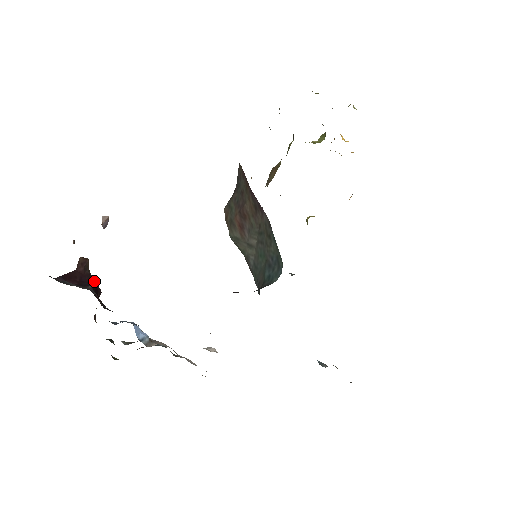
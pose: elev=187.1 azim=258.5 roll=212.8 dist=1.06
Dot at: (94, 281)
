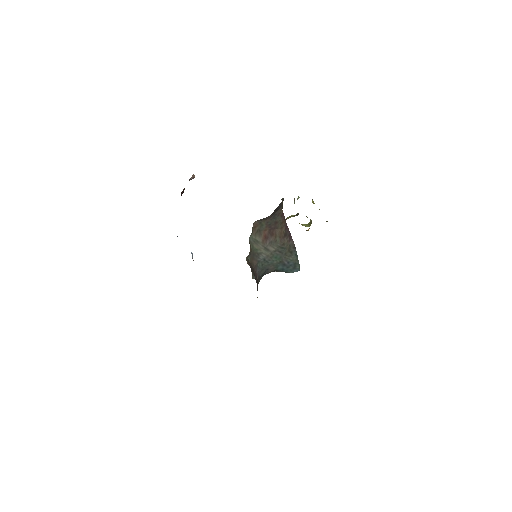
Dot at: occluded
